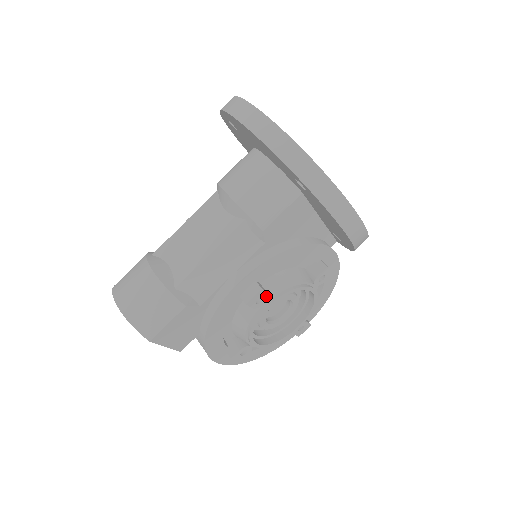
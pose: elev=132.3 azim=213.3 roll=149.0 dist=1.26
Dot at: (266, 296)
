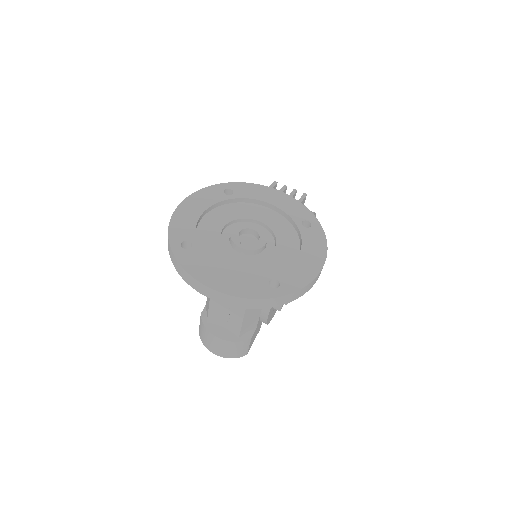
Dot at: occluded
